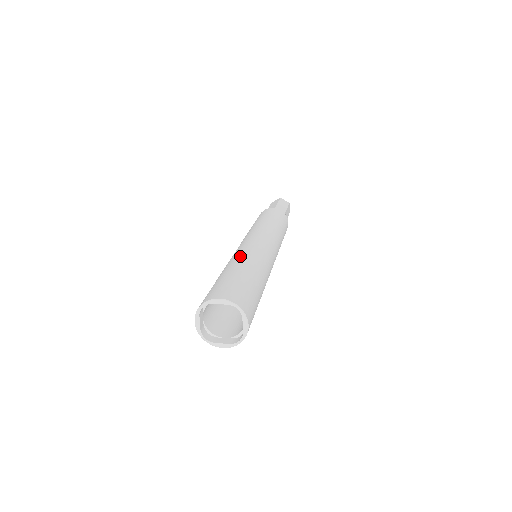
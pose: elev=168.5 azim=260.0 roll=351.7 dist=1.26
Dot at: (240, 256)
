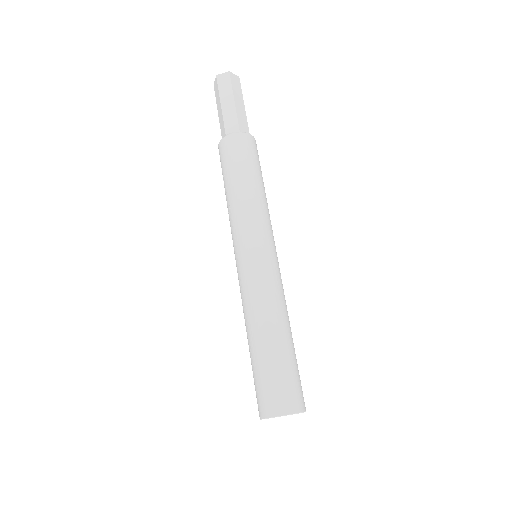
Dot at: (268, 308)
